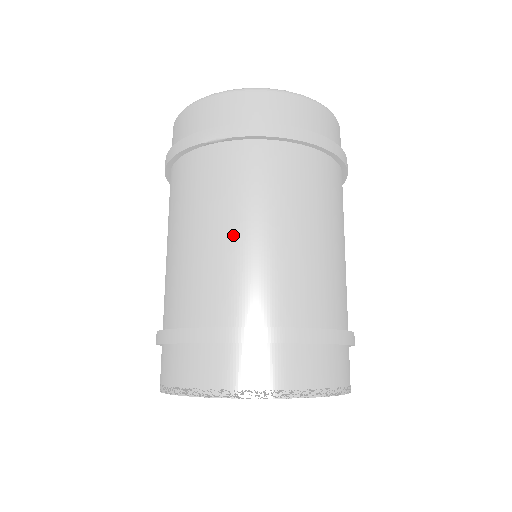
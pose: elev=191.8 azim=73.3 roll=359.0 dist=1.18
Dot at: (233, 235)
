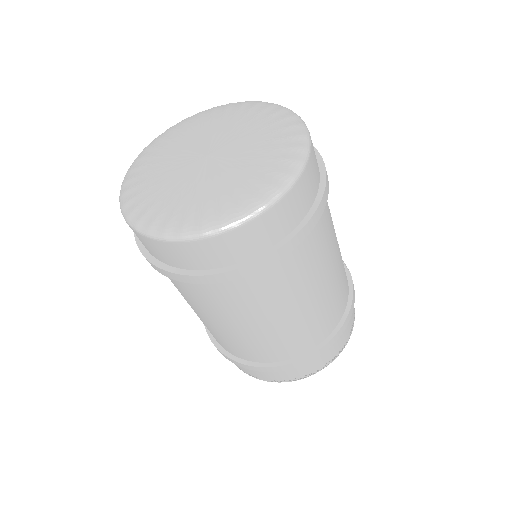
Dot at: occluded
